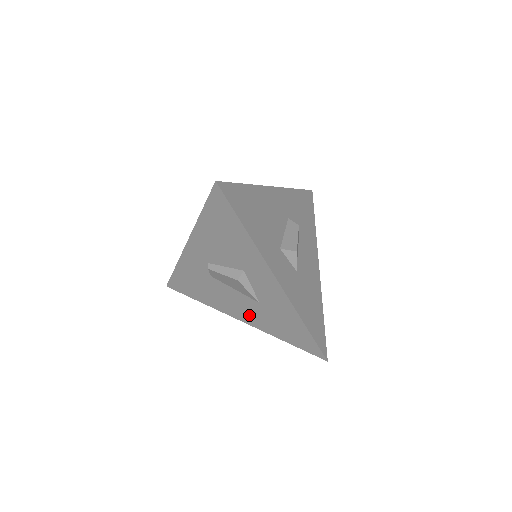
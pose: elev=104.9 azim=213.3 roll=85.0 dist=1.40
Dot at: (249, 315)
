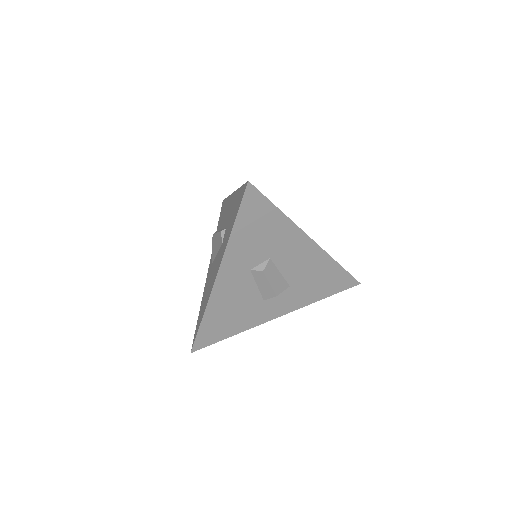
Dot at: occluded
